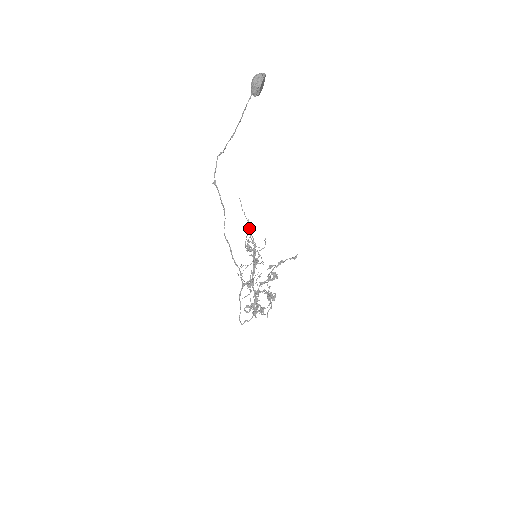
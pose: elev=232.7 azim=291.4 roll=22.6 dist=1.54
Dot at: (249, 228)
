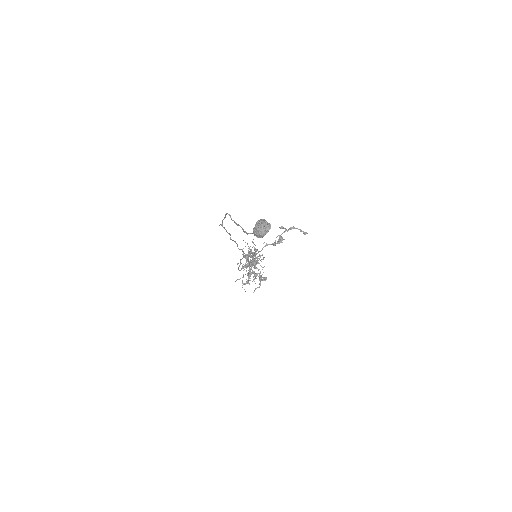
Dot at: occluded
